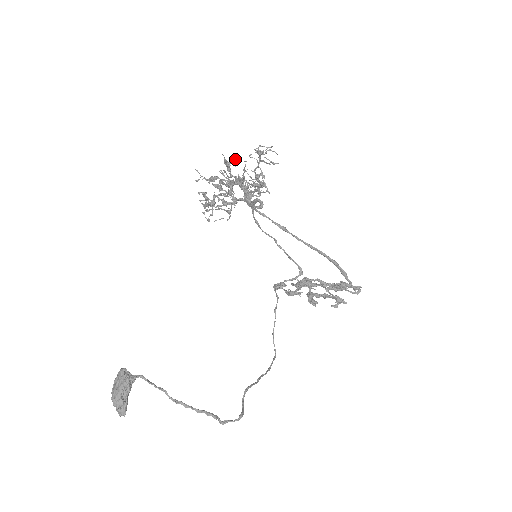
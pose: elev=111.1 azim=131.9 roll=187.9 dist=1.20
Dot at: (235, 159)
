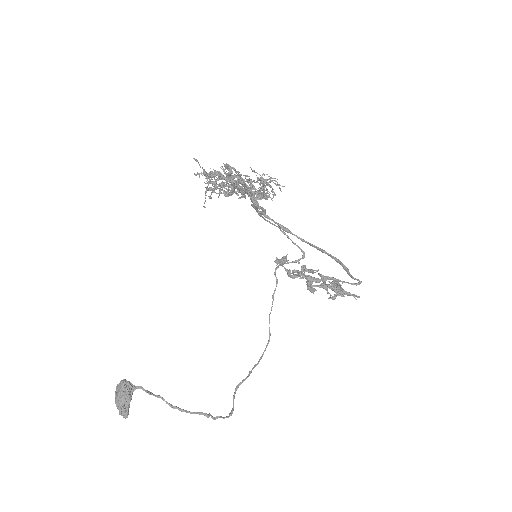
Dot at: (236, 171)
